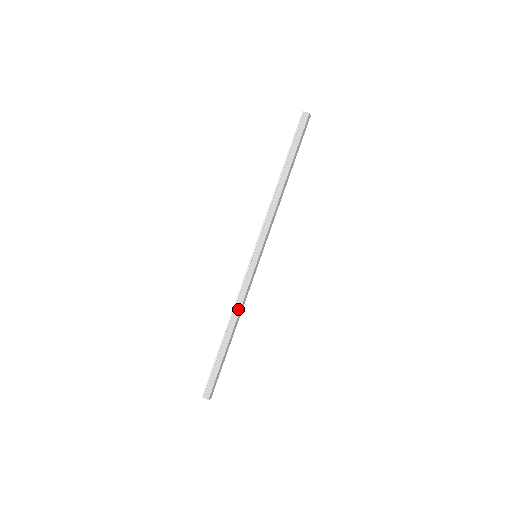
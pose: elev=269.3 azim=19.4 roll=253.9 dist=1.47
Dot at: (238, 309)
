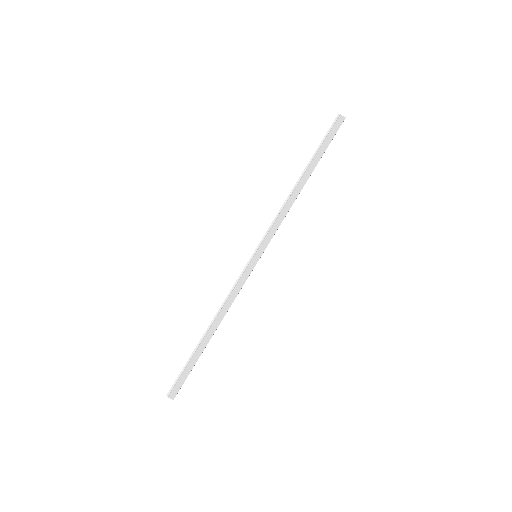
Dot at: (226, 309)
